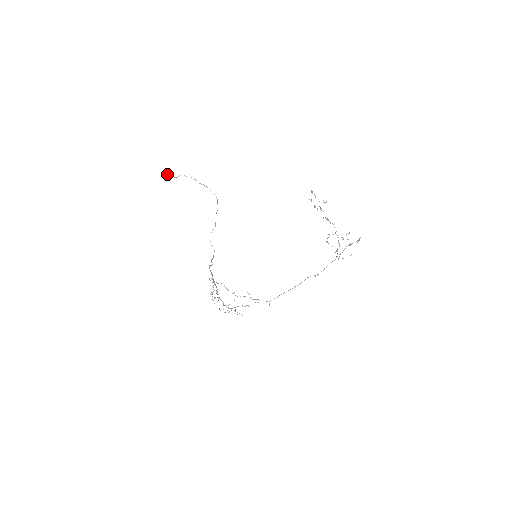
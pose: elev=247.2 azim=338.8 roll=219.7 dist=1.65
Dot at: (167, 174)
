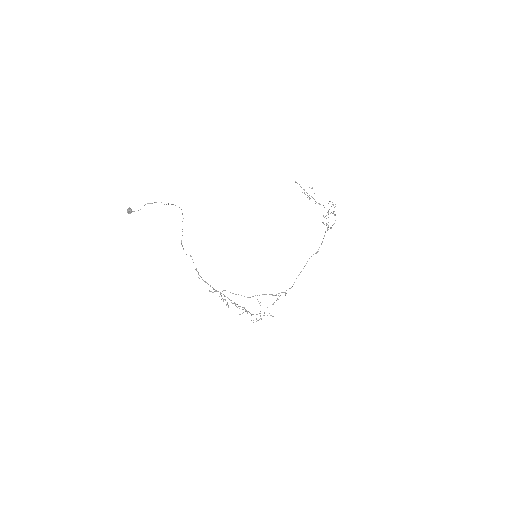
Dot at: (130, 209)
